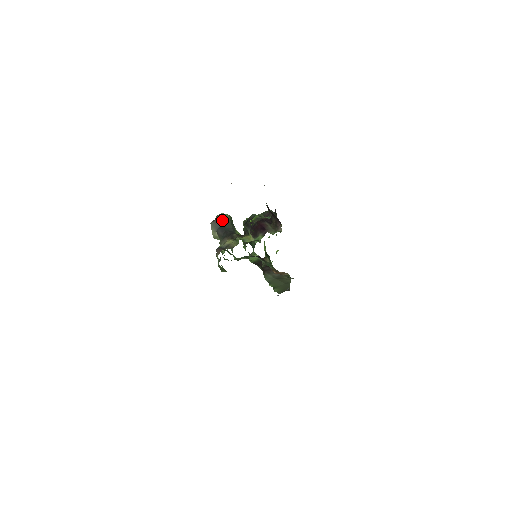
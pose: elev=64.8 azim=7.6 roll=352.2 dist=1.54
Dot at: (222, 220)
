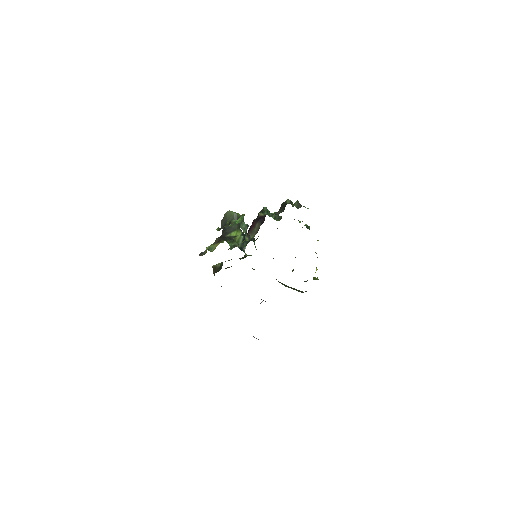
Dot at: (226, 218)
